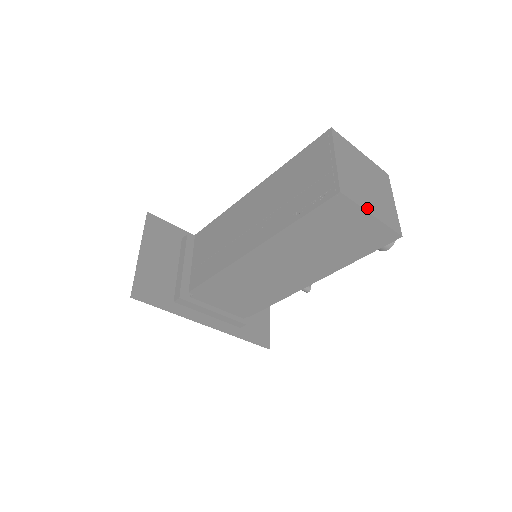
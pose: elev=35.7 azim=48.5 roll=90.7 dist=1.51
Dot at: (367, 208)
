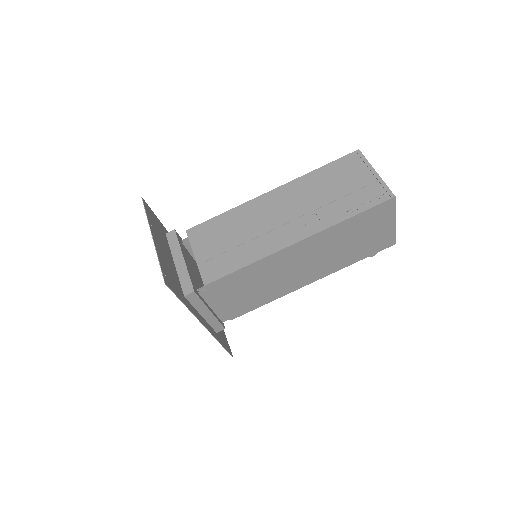
Dot at: (394, 215)
